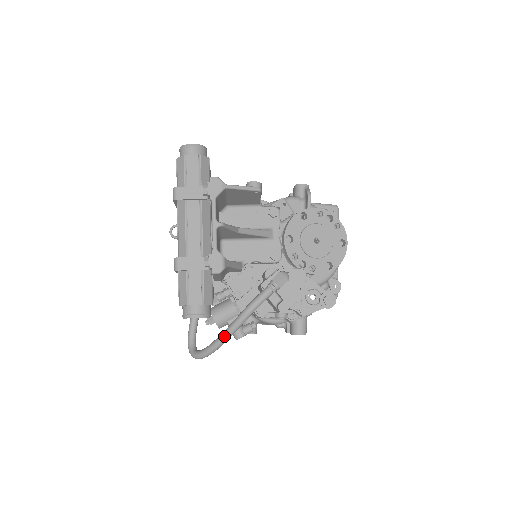
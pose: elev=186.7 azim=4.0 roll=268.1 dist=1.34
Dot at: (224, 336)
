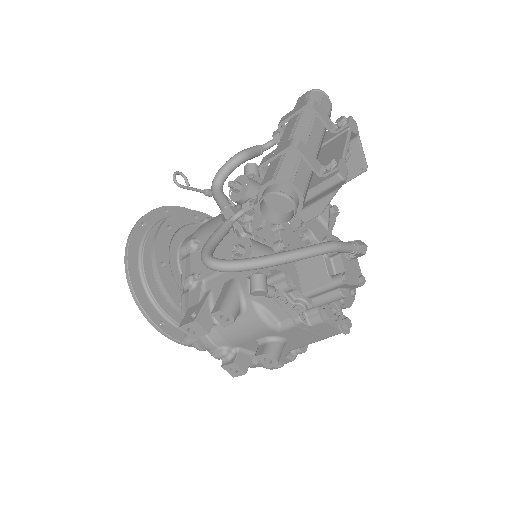
Dot at: (289, 254)
